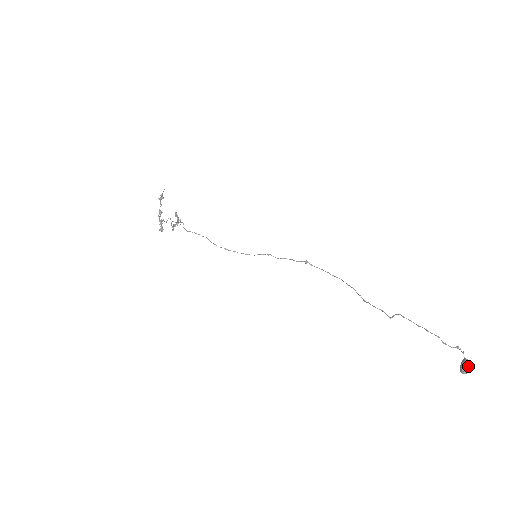
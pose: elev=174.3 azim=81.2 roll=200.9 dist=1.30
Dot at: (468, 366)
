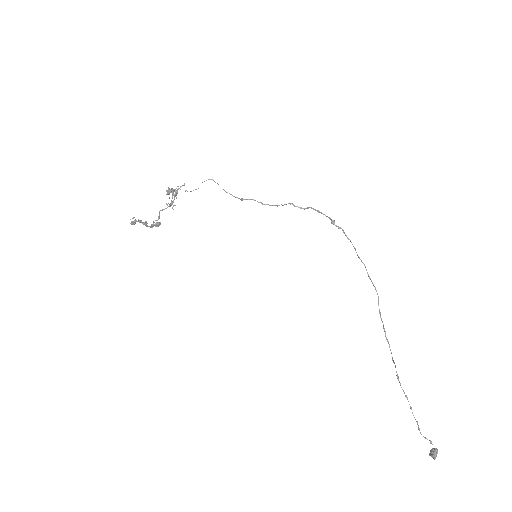
Dot at: (434, 459)
